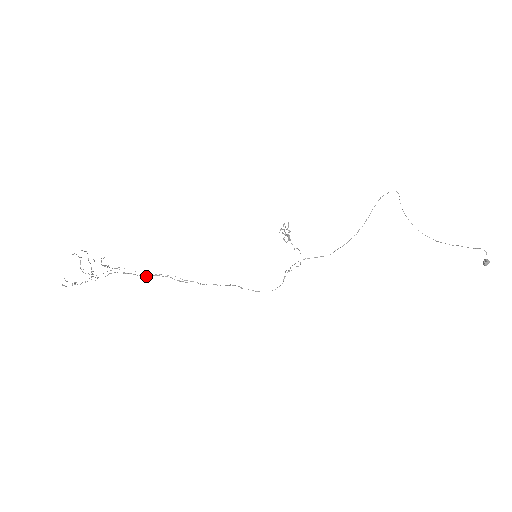
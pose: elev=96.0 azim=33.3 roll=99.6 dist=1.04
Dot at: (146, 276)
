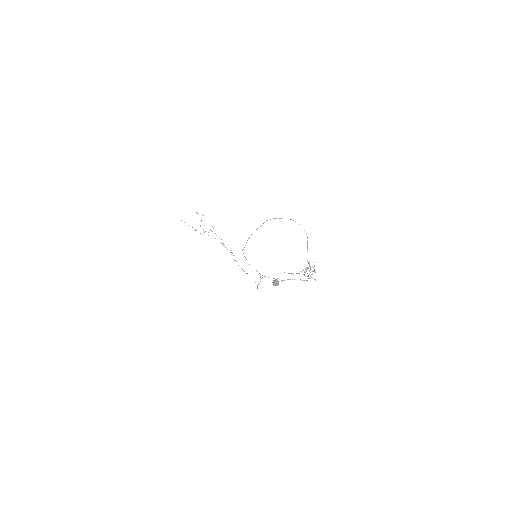
Dot at: occluded
